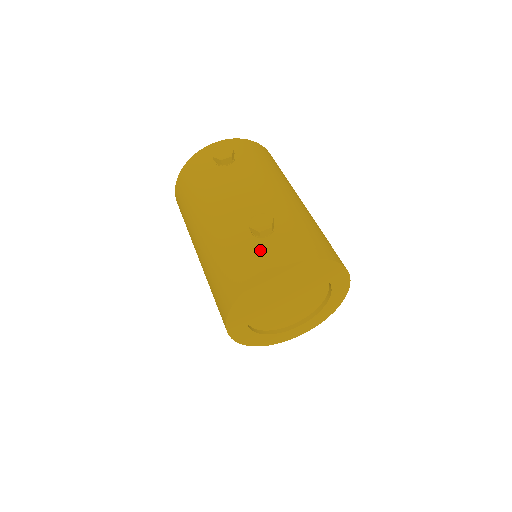
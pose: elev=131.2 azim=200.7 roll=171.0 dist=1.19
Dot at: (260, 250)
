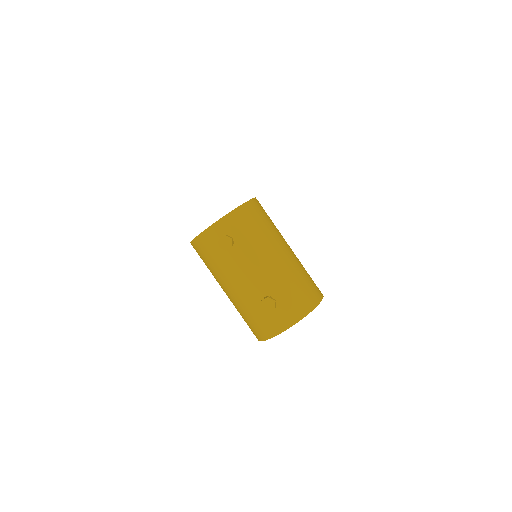
Dot at: (271, 319)
